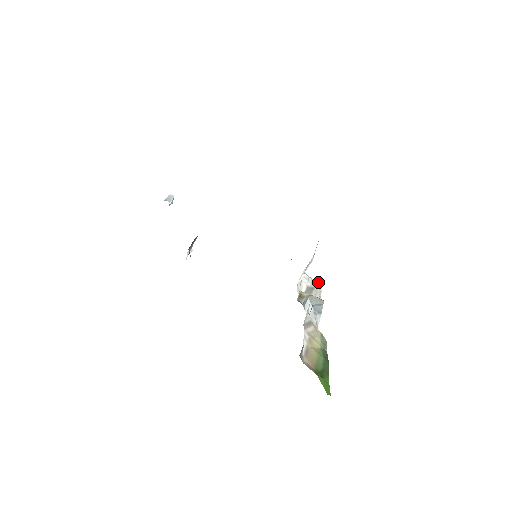
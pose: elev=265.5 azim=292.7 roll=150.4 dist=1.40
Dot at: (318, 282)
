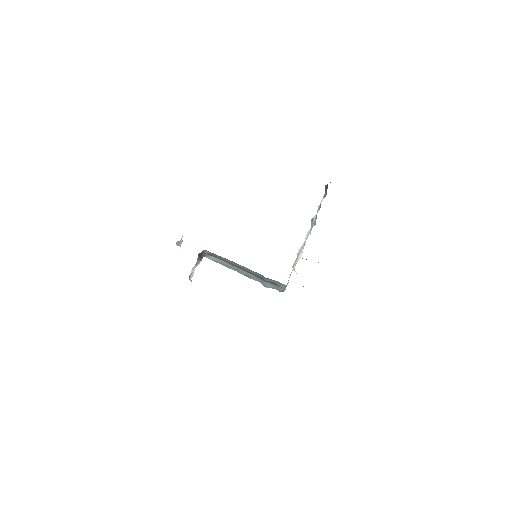
Dot at: occluded
